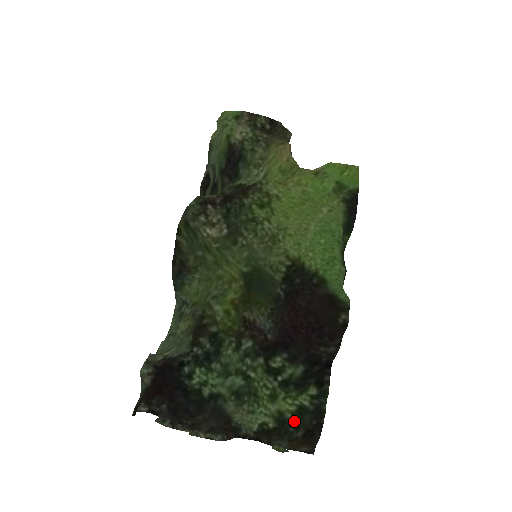
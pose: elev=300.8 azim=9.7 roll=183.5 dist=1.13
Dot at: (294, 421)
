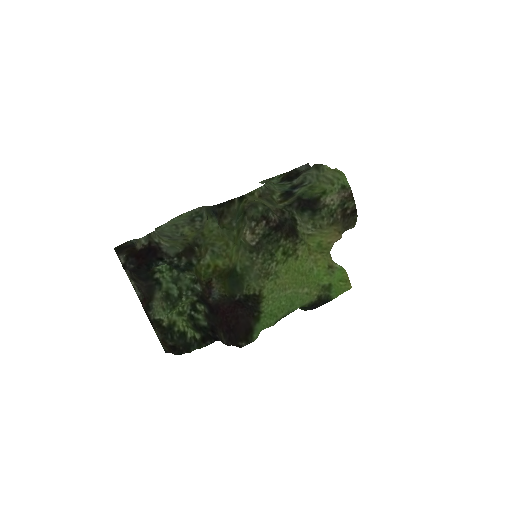
Dot at: (175, 335)
